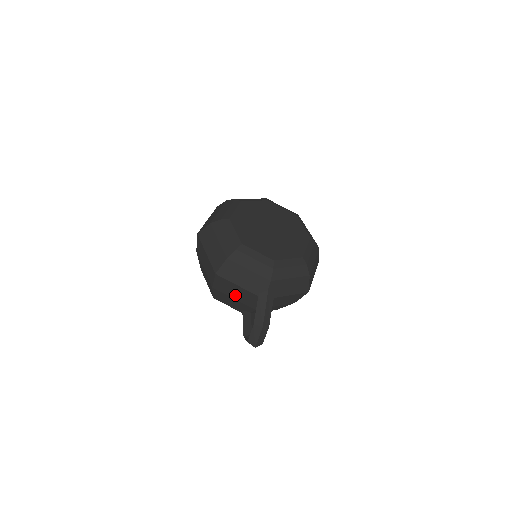
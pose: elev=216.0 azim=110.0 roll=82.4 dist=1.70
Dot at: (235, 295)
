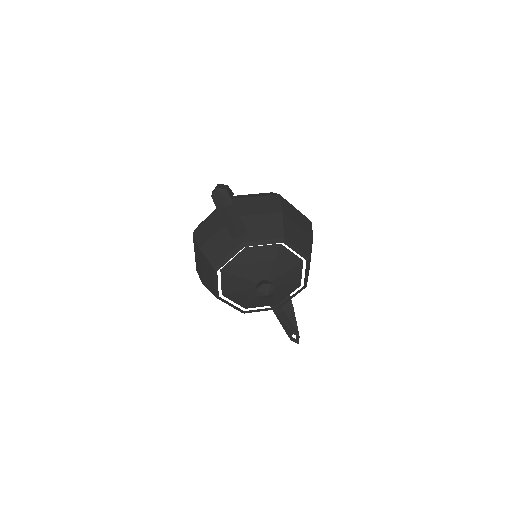
Dot at: (214, 229)
